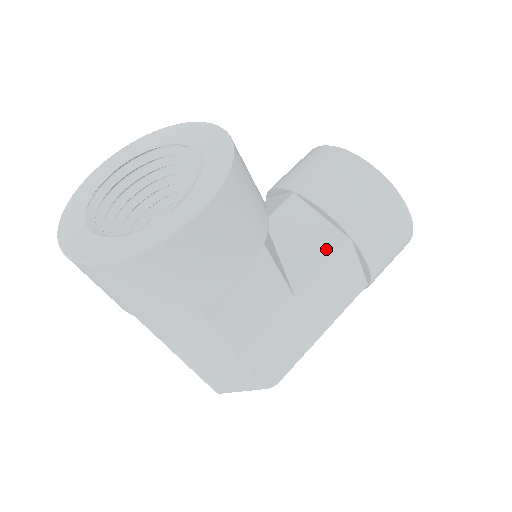
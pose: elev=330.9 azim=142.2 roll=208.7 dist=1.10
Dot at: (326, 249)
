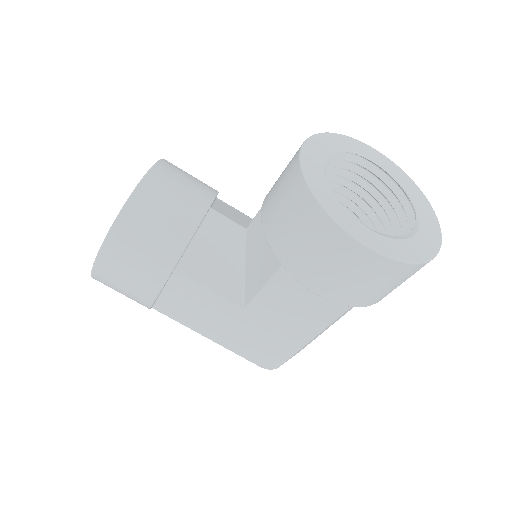
Dot at: (267, 269)
